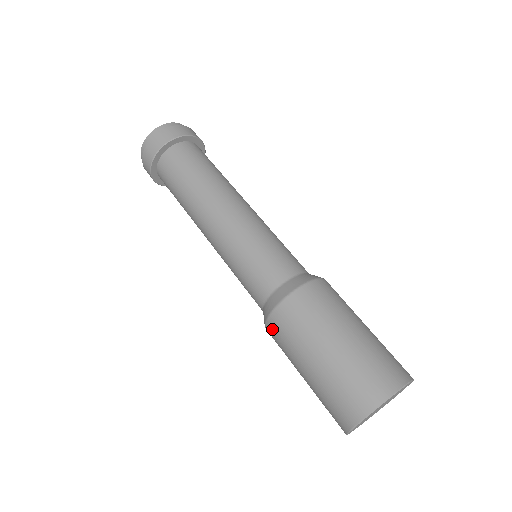
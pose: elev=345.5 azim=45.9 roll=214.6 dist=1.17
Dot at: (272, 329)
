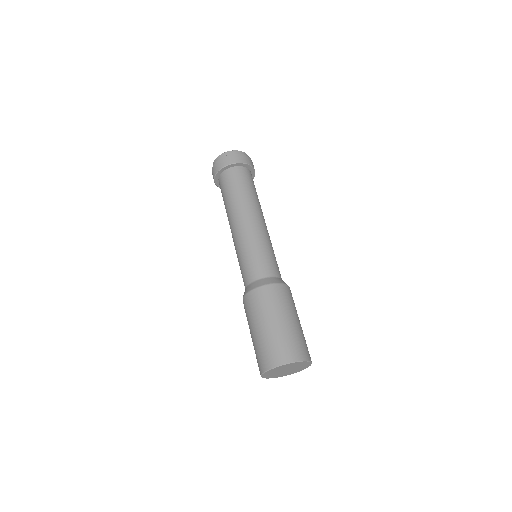
Dot at: (245, 303)
